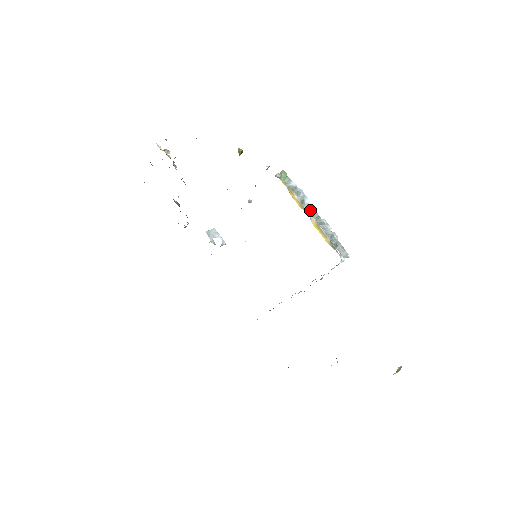
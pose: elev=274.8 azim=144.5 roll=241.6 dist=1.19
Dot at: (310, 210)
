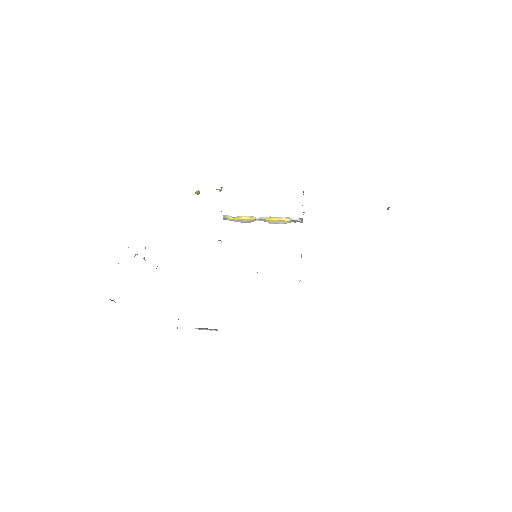
Dot at: (258, 219)
